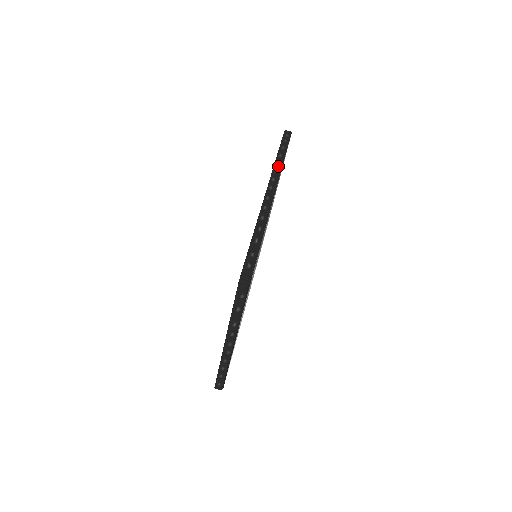
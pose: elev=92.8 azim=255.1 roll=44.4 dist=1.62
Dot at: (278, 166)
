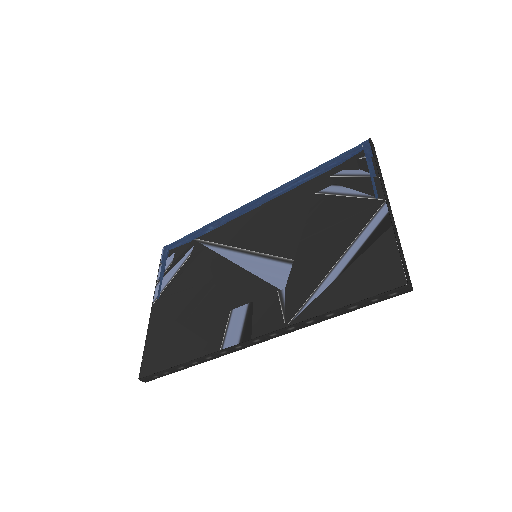
Dot at: (304, 325)
